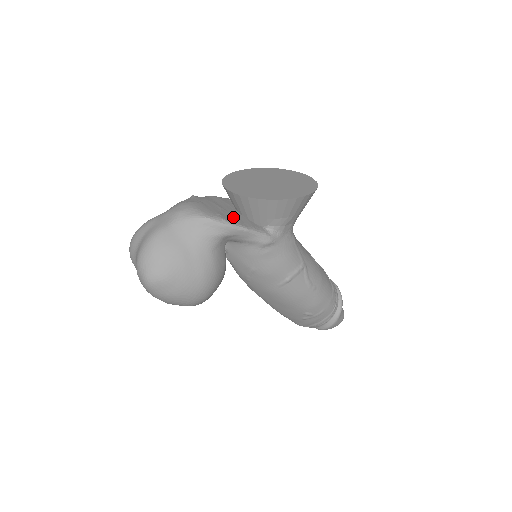
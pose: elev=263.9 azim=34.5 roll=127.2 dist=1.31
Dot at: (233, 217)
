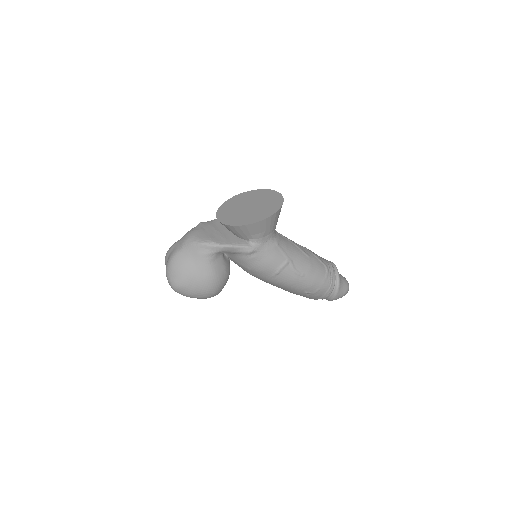
Dot at: (223, 238)
